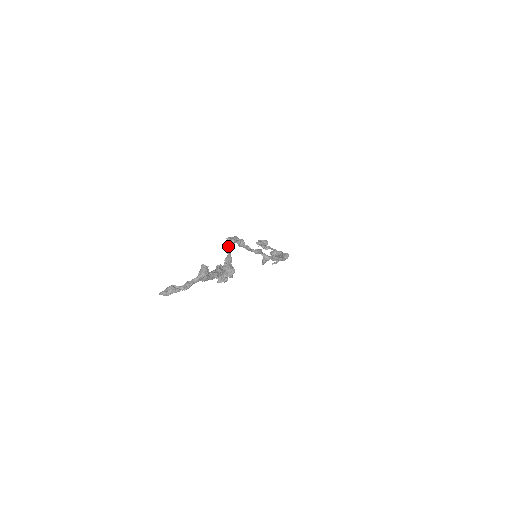
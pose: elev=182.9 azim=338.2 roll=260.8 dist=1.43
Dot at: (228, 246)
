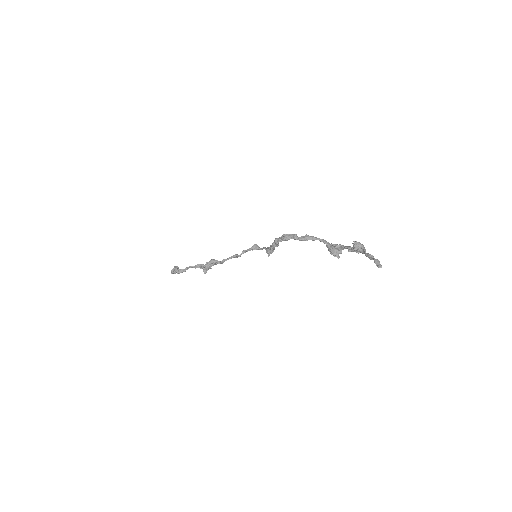
Dot at: (310, 236)
